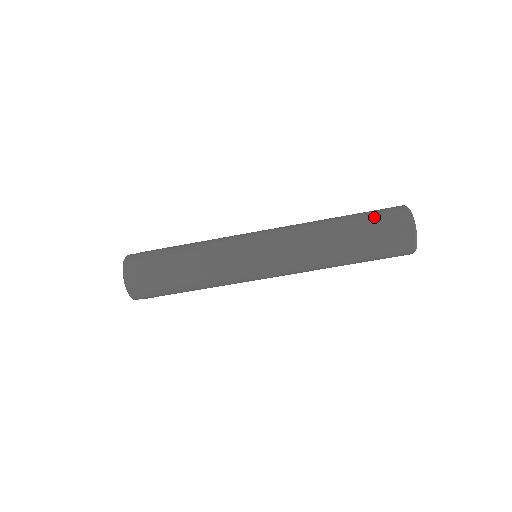
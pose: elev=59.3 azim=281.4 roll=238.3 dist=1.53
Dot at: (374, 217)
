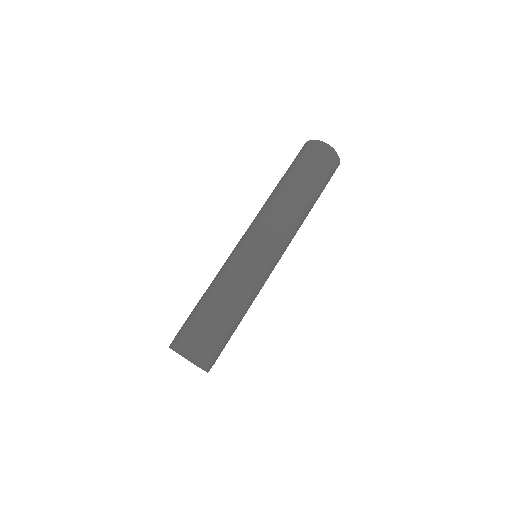
Dot at: (305, 162)
